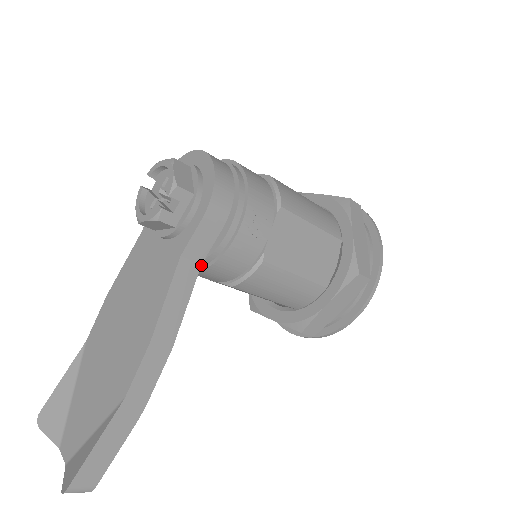
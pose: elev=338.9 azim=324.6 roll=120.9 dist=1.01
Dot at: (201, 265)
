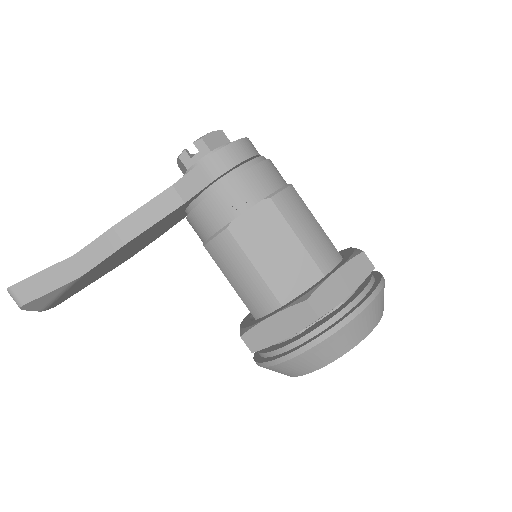
Dot at: (190, 210)
